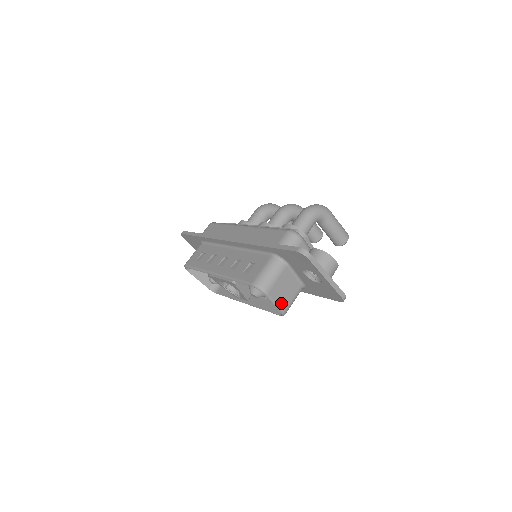
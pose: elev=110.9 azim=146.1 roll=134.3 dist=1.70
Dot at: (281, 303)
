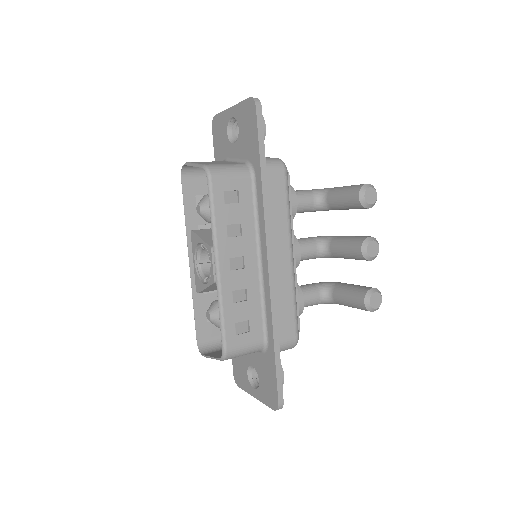
Dot at: occluded
